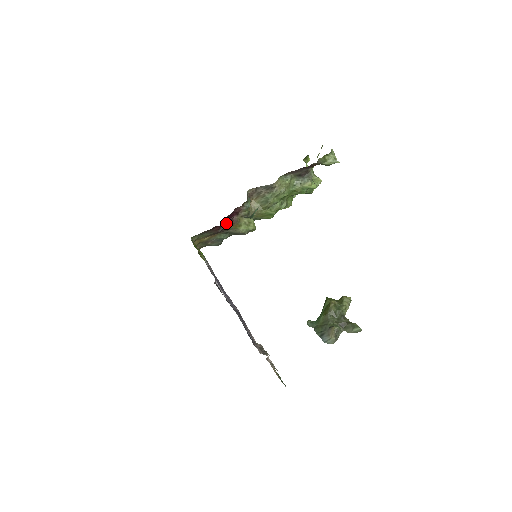
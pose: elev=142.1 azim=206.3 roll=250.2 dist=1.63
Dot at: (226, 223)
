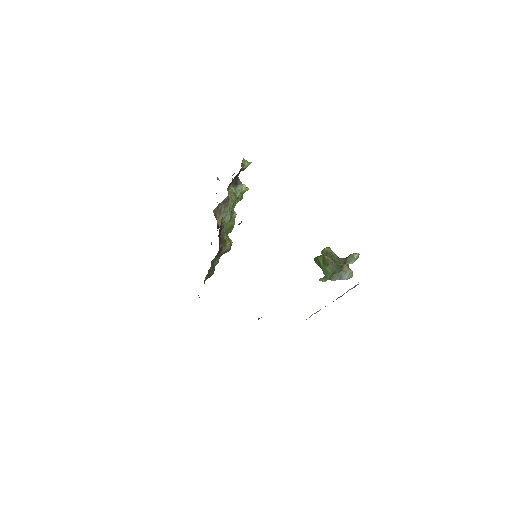
Dot at: occluded
